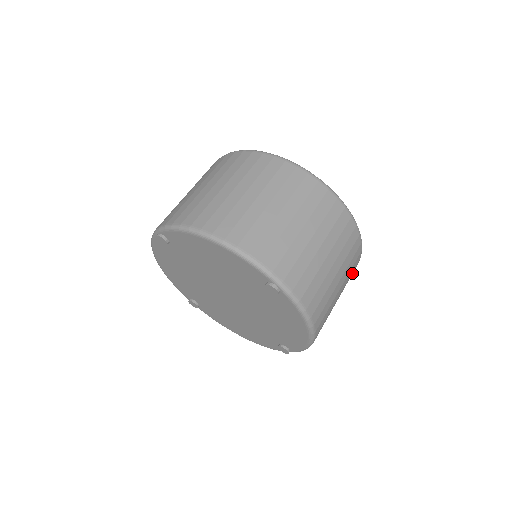
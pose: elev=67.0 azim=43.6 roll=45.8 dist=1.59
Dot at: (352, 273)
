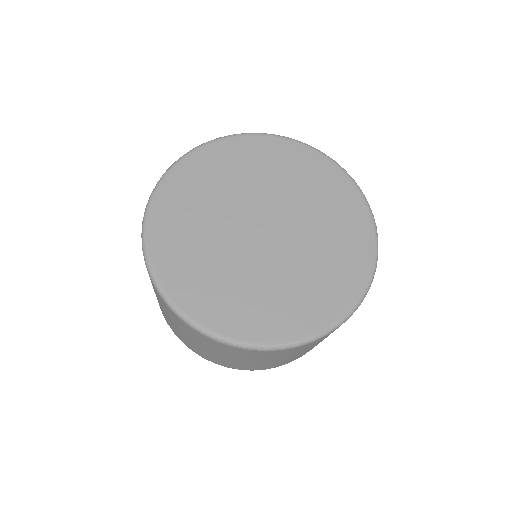
Dot at: occluded
